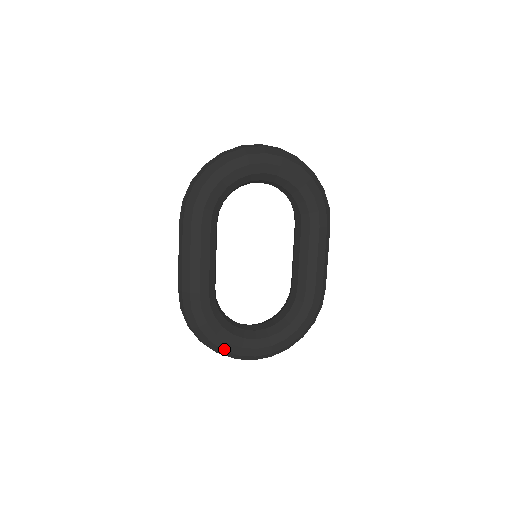
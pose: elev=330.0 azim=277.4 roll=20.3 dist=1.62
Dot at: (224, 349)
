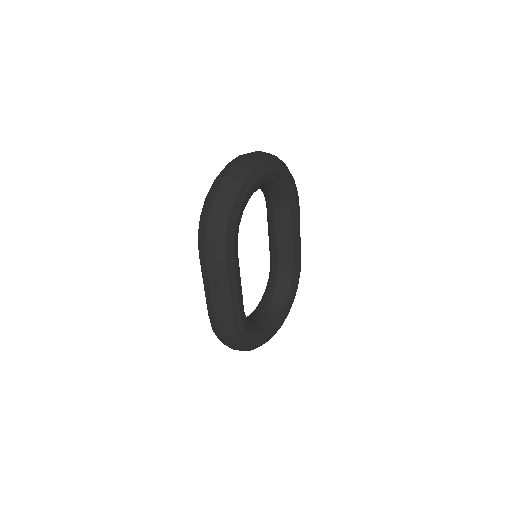
Dot at: occluded
